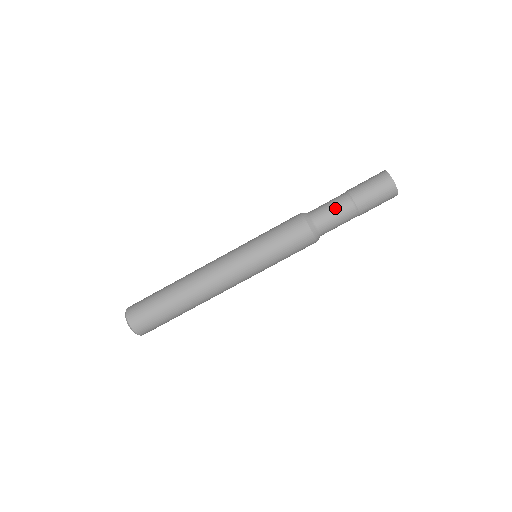
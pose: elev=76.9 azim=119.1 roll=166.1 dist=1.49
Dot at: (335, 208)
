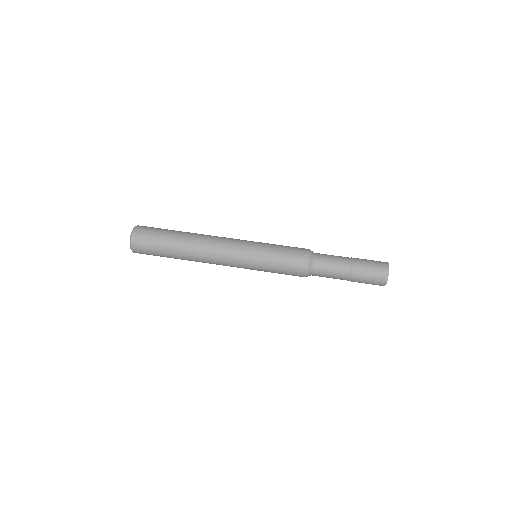
Dot at: (336, 258)
